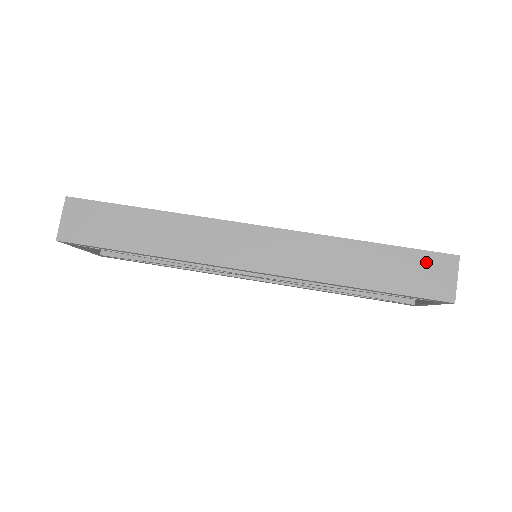
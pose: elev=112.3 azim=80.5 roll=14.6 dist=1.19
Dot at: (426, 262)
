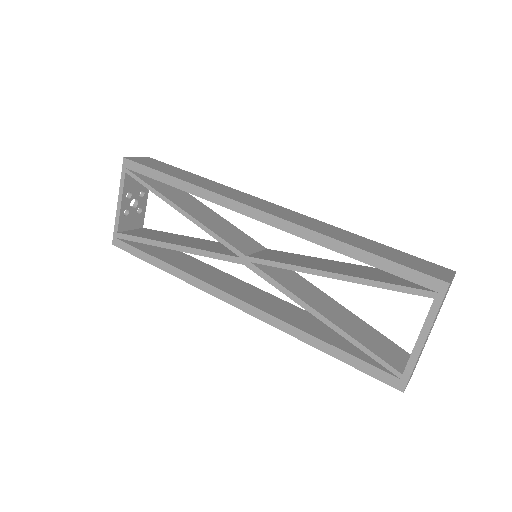
Dot at: (422, 262)
